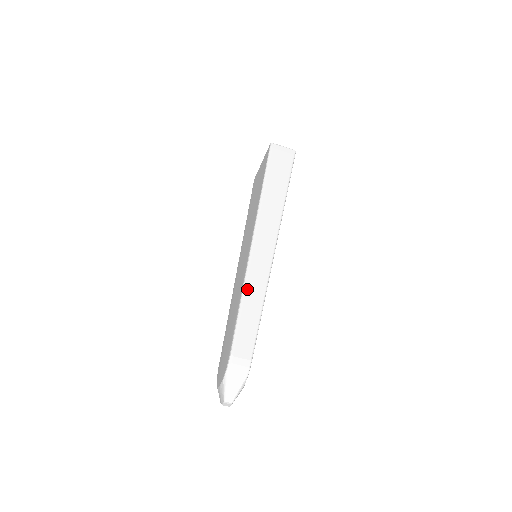
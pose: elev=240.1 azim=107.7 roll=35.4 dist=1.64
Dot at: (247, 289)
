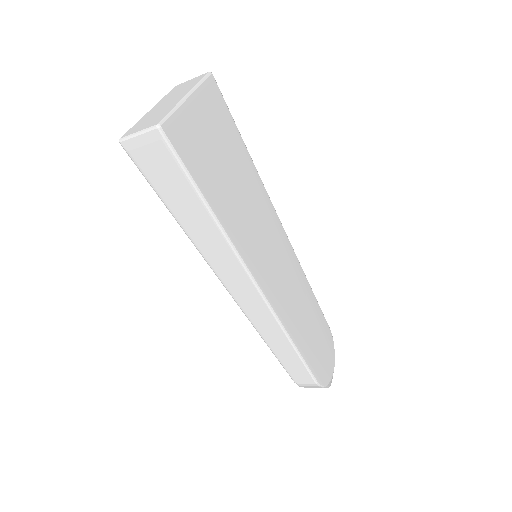
Dot at: (264, 336)
